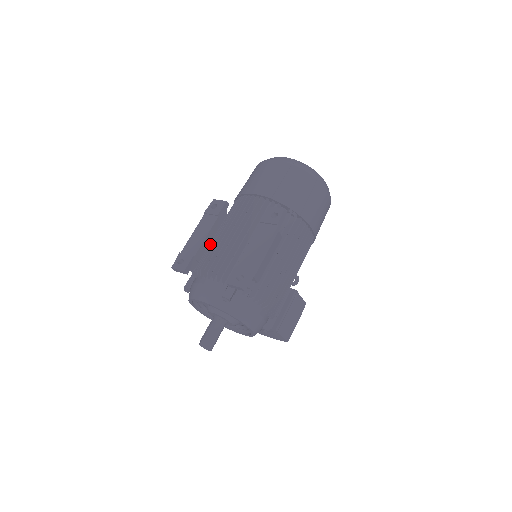
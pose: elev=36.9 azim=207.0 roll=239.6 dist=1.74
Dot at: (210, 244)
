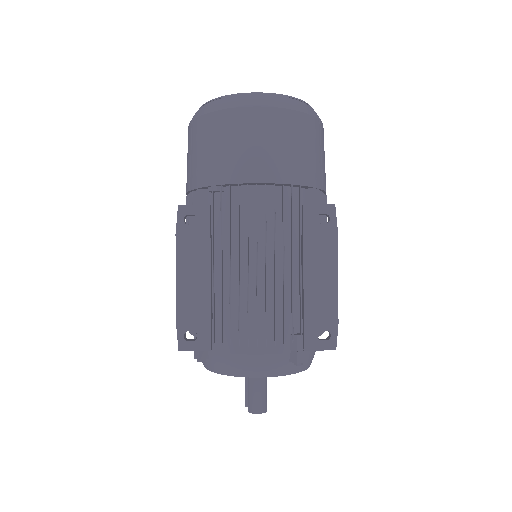
Dot at: (213, 283)
